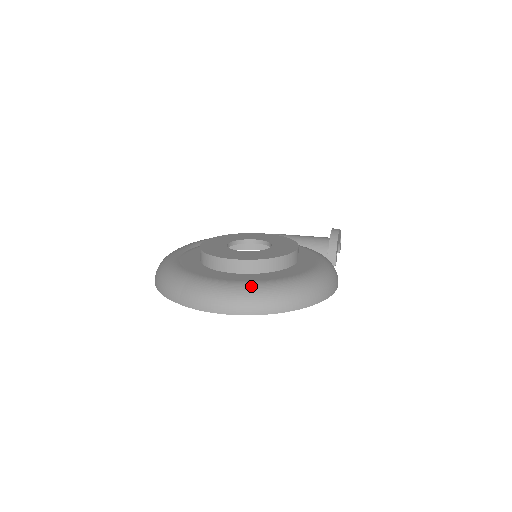
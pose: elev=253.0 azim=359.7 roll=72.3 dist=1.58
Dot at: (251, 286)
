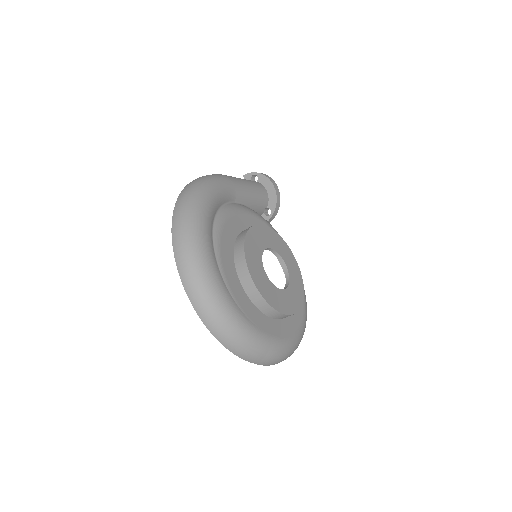
Dot at: (301, 336)
